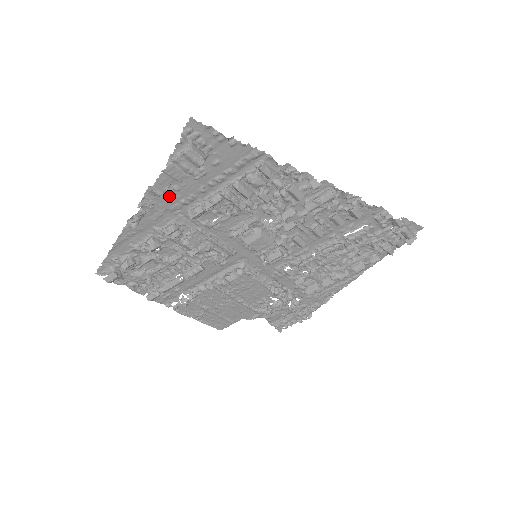
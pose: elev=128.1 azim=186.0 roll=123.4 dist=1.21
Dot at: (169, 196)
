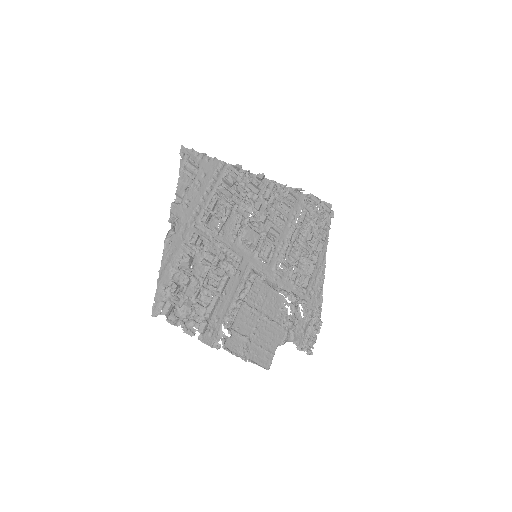
Dot at: (185, 210)
